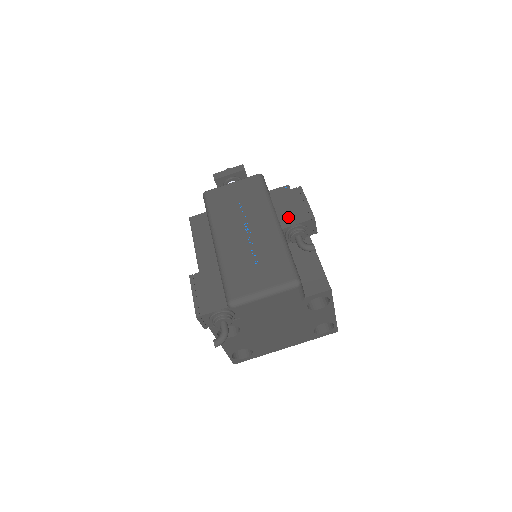
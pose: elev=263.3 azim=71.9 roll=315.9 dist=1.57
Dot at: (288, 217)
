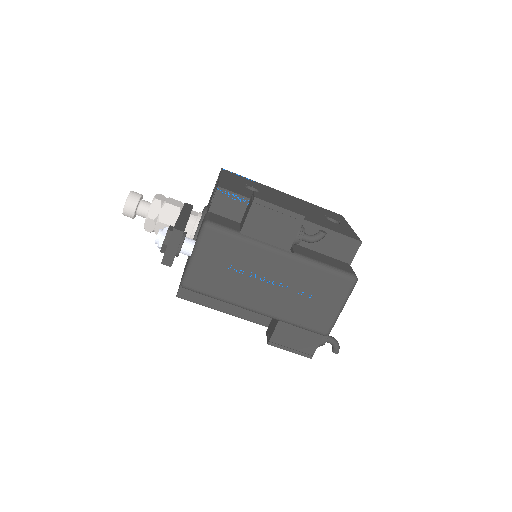
Dot at: (282, 236)
